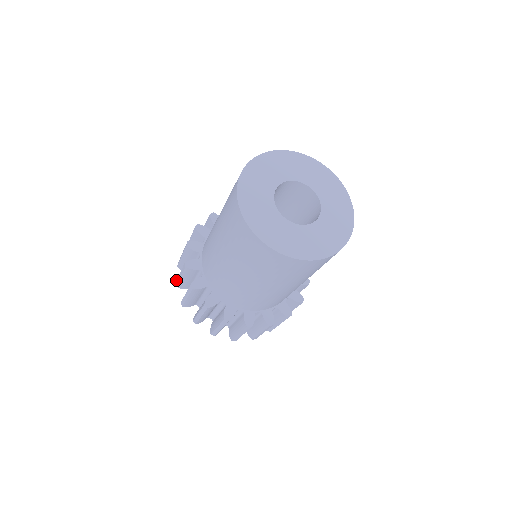
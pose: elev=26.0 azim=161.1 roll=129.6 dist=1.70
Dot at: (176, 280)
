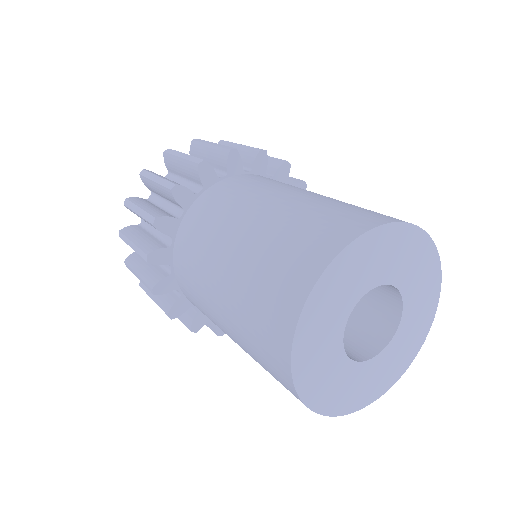
Dot at: (147, 170)
